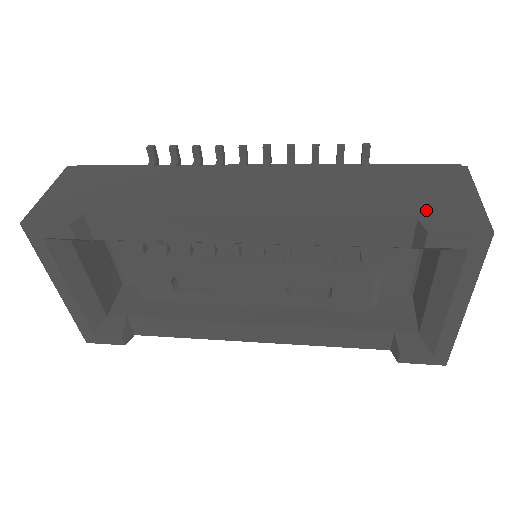
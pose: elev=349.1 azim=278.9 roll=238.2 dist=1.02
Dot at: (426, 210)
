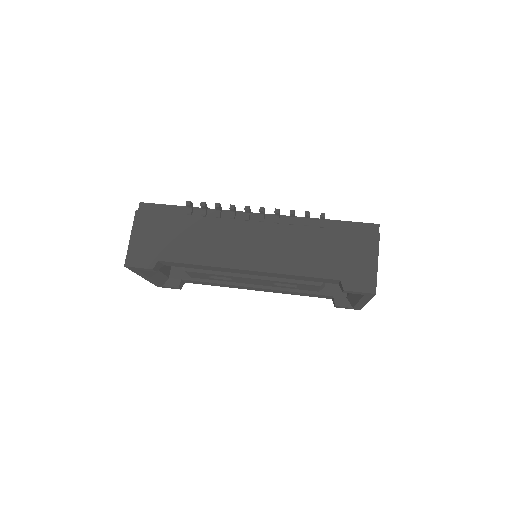
Dot at: (347, 273)
